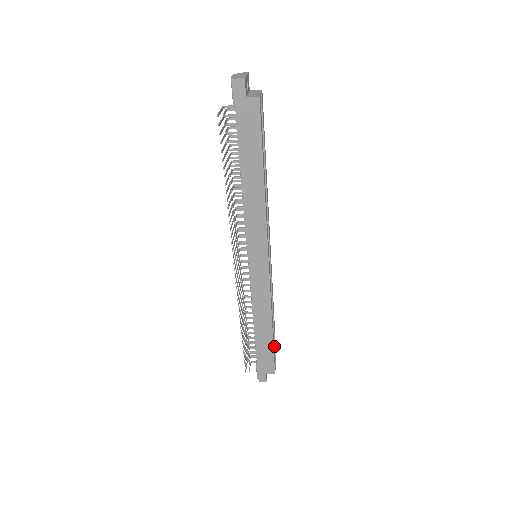
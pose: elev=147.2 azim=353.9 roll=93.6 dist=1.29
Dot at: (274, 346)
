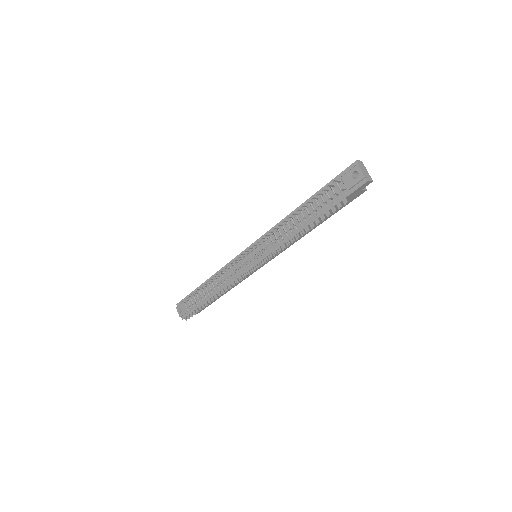
Dot at: occluded
